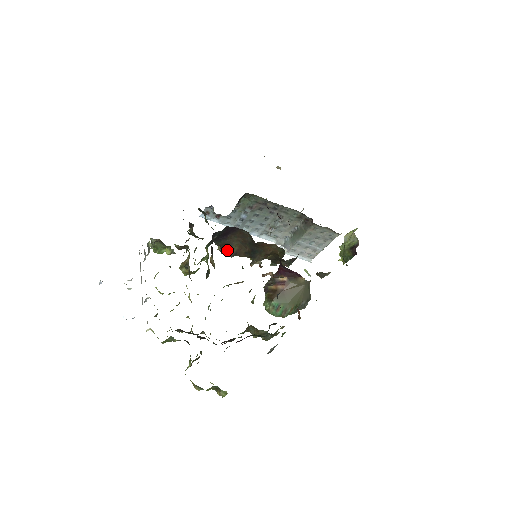
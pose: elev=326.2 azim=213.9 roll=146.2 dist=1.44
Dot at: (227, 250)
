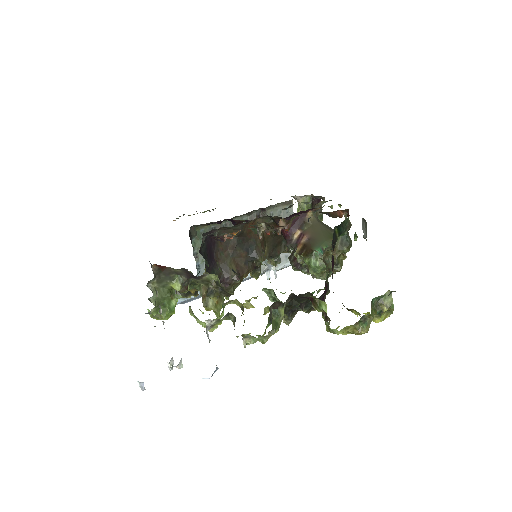
Dot at: (228, 278)
